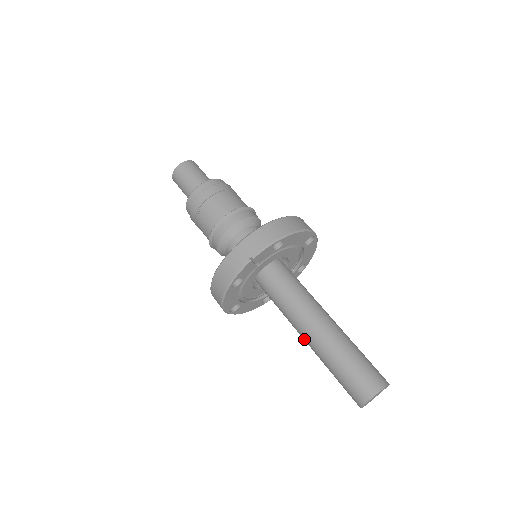
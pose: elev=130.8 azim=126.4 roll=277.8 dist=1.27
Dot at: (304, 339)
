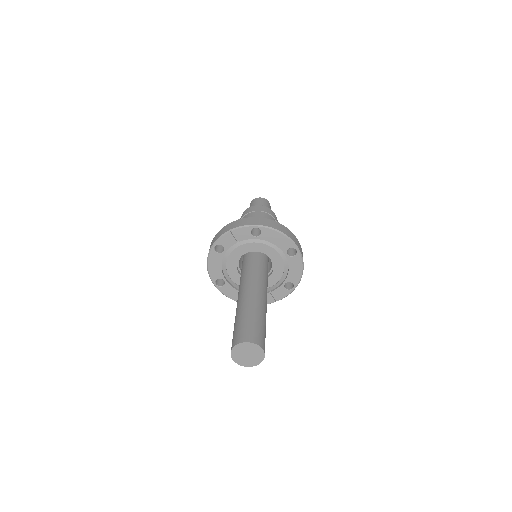
Dot at: occluded
